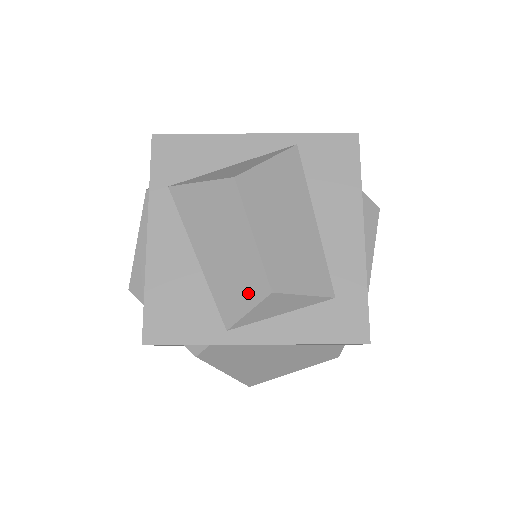
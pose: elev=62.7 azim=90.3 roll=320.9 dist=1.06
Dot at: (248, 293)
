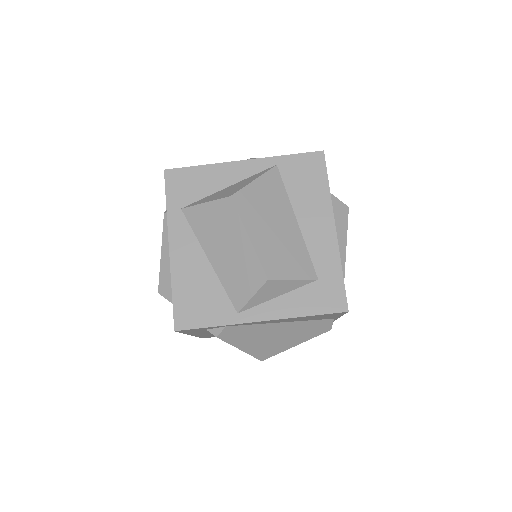
Dot at: (250, 282)
